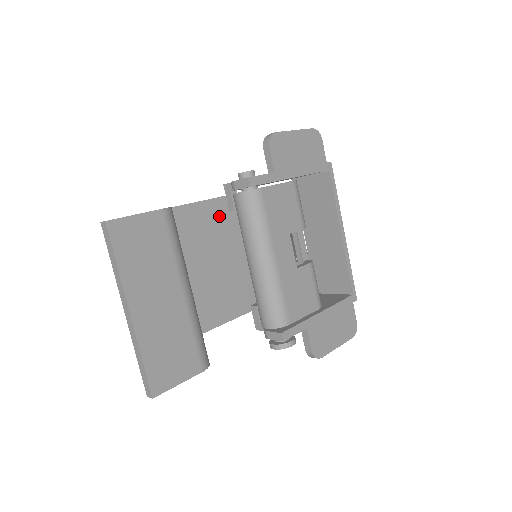
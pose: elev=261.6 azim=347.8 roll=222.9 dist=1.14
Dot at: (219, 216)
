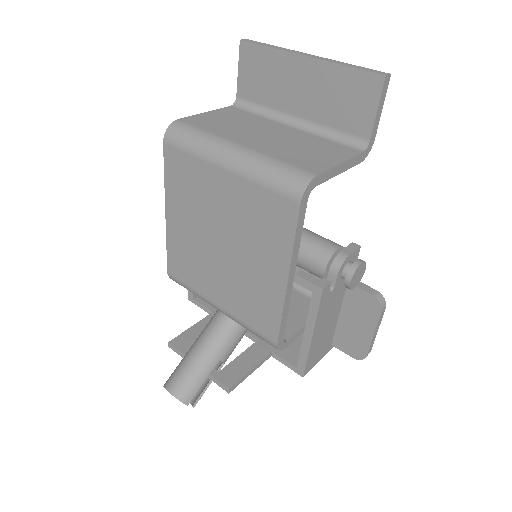
Dot at: occluded
